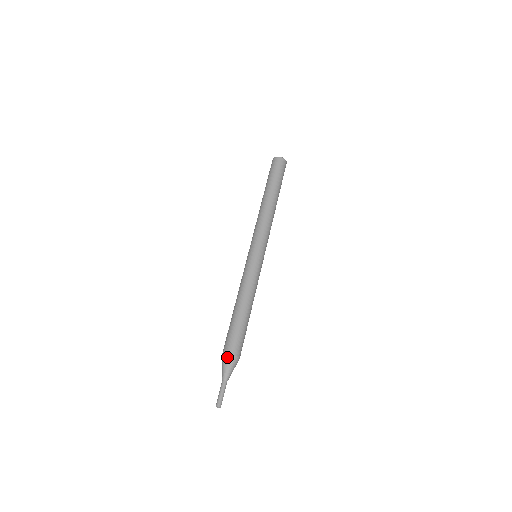
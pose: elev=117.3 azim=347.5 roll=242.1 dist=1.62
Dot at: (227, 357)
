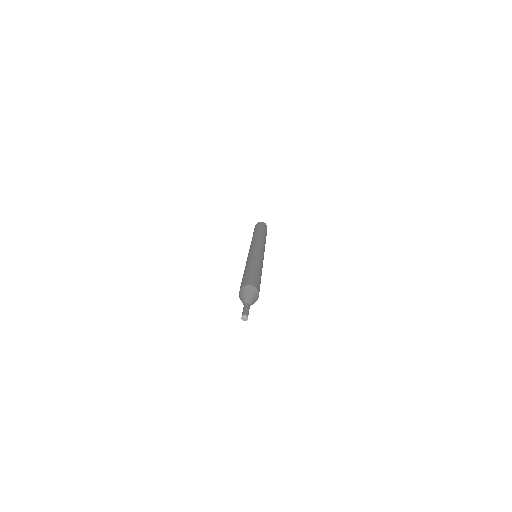
Dot at: (250, 287)
